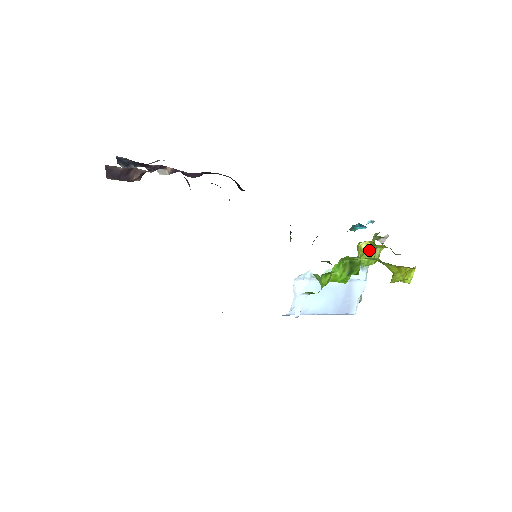
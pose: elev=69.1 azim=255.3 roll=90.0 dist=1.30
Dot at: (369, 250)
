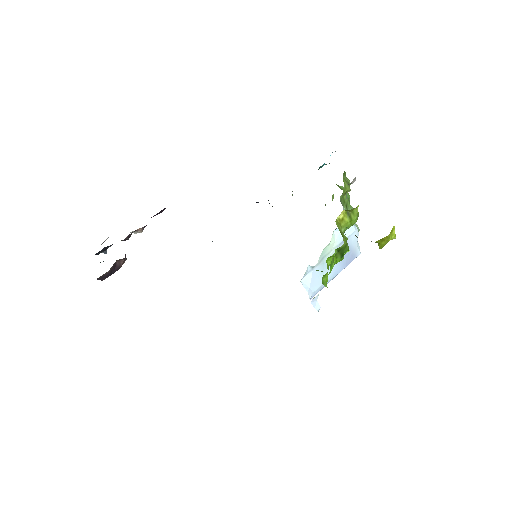
Dot at: (347, 215)
